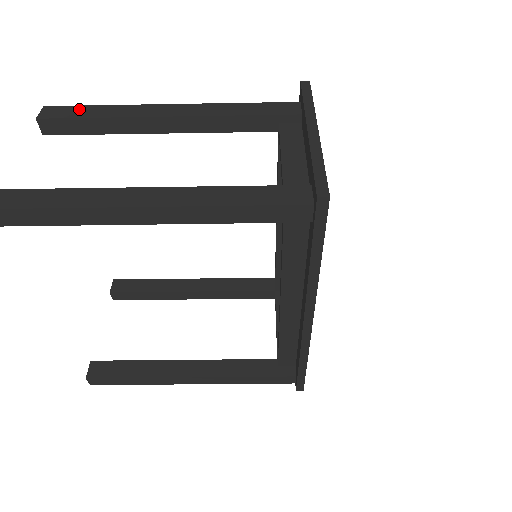
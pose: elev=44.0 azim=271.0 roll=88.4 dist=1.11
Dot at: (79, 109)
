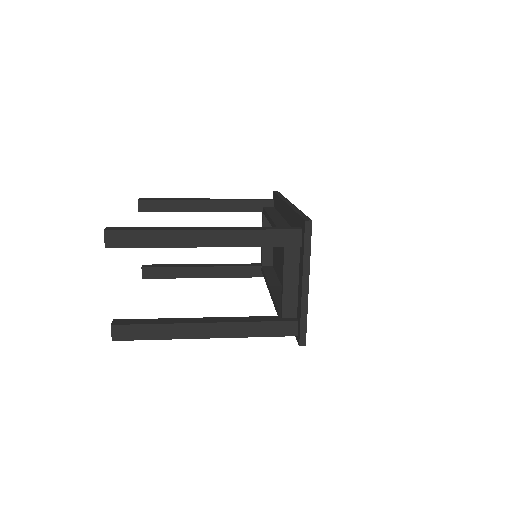
Dot at: (134, 236)
